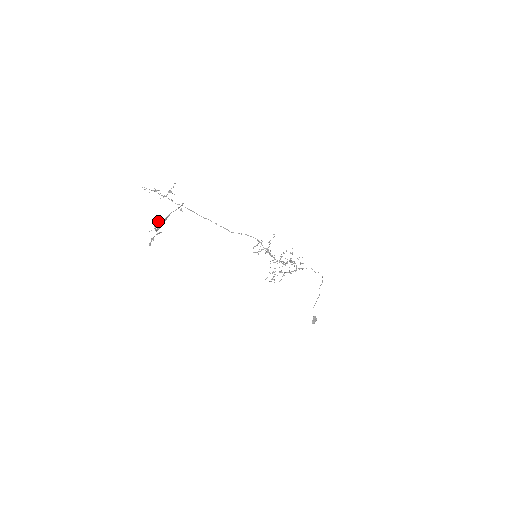
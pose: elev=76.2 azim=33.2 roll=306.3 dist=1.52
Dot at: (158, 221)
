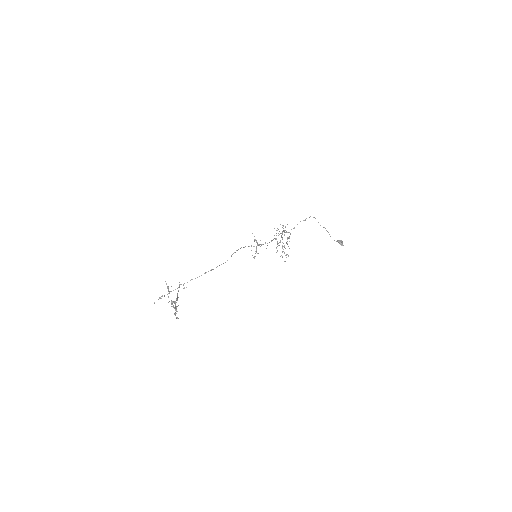
Dot at: occluded
